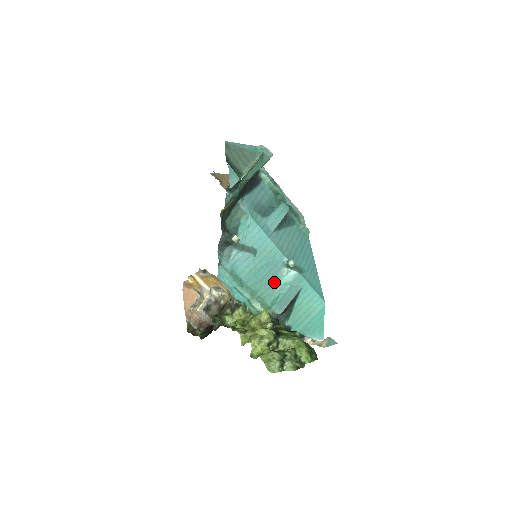
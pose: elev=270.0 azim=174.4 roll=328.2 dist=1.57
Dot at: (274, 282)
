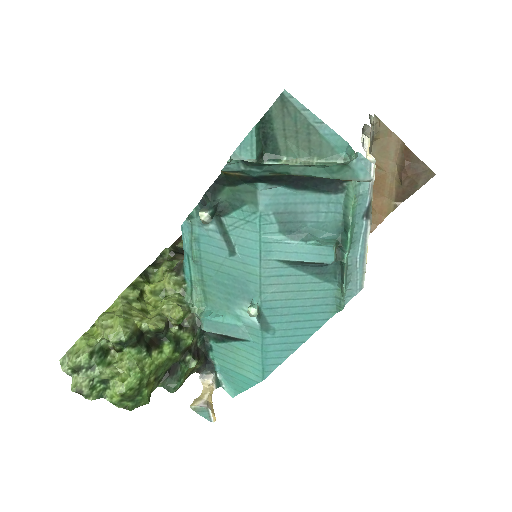
Dot at: (229, 300)
